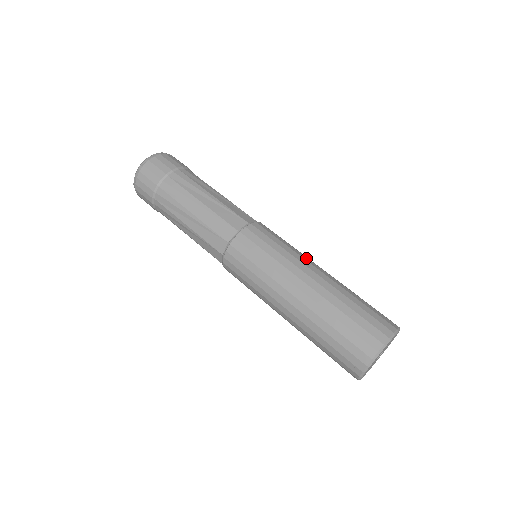
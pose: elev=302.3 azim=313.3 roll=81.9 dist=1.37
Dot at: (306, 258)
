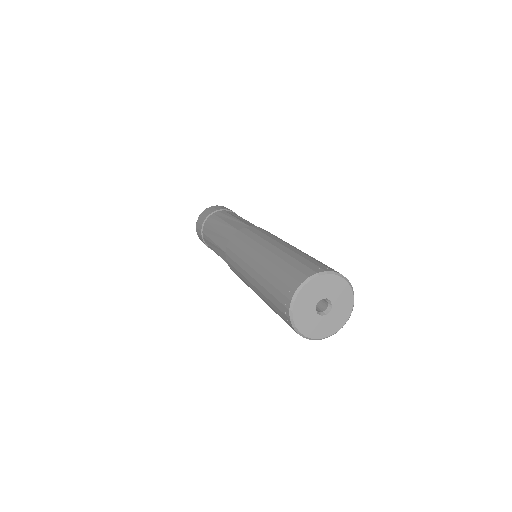
Dot at: (271, 240)
